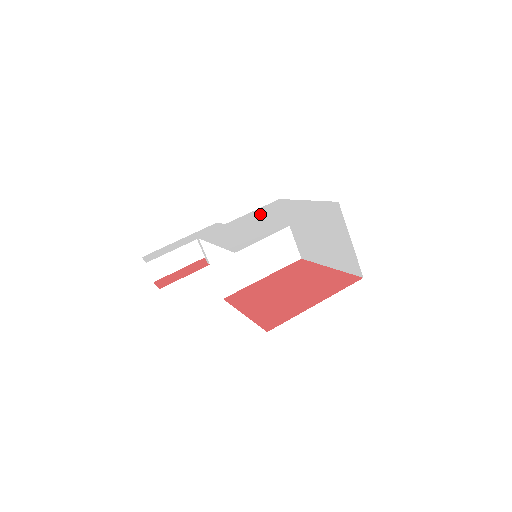
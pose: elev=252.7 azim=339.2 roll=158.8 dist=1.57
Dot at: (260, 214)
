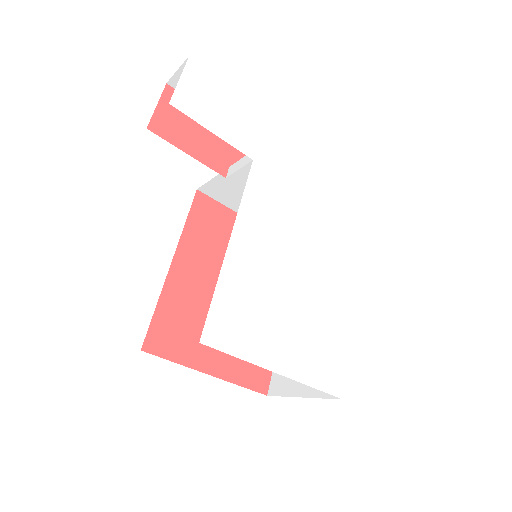
Dot at: (323, 241)
